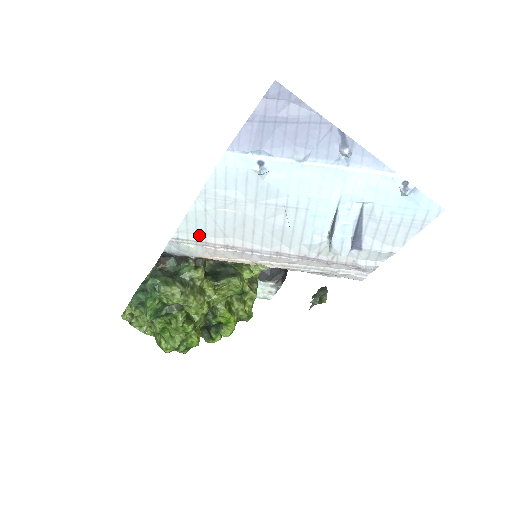
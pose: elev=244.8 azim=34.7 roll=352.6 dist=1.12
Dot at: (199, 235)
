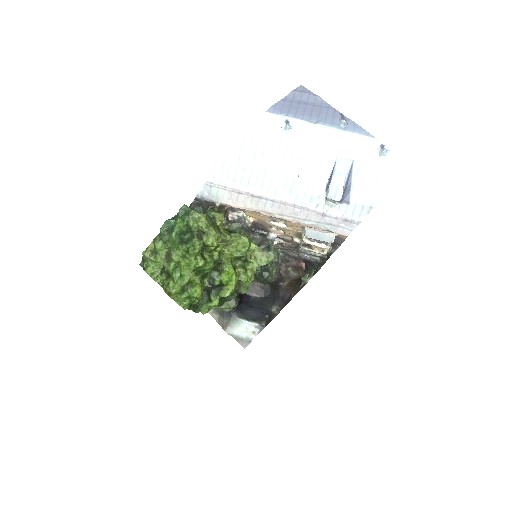
Dot at: (229, 182)
